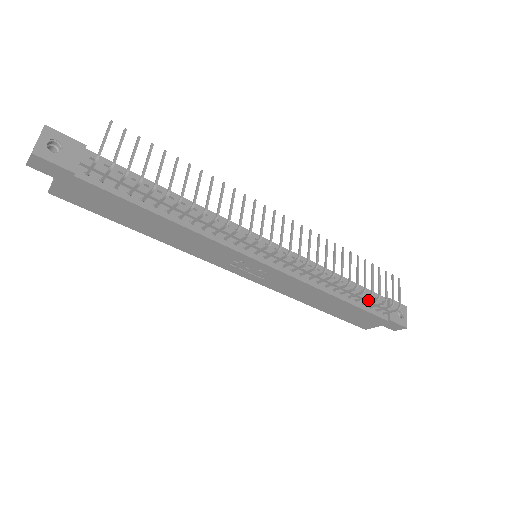
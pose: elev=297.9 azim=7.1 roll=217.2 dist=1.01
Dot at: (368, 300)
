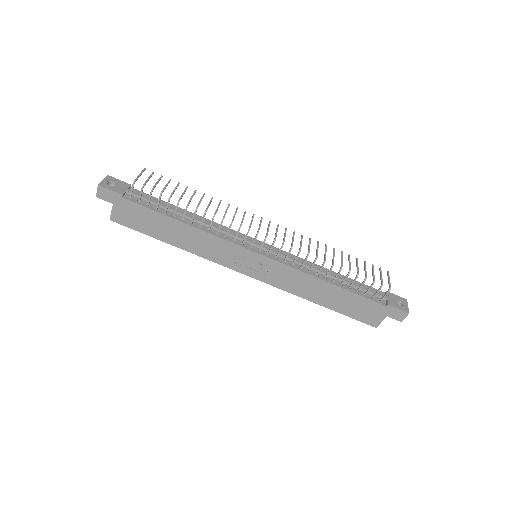
Dot at: (361, 288)
